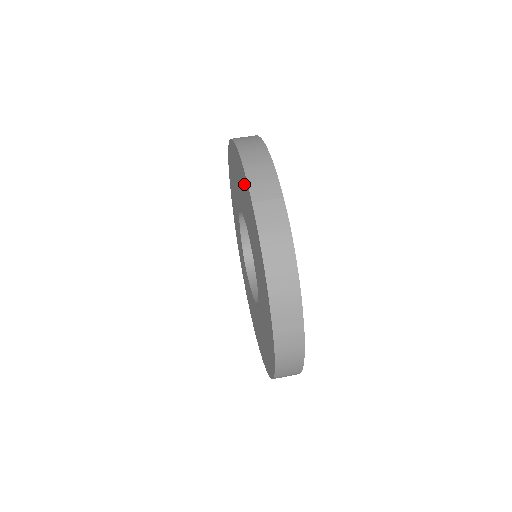
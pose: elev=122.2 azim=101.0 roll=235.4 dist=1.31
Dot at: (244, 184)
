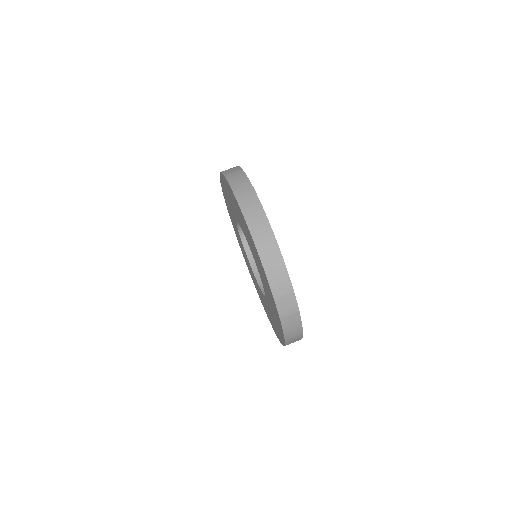
Dot at: (262, 268)
